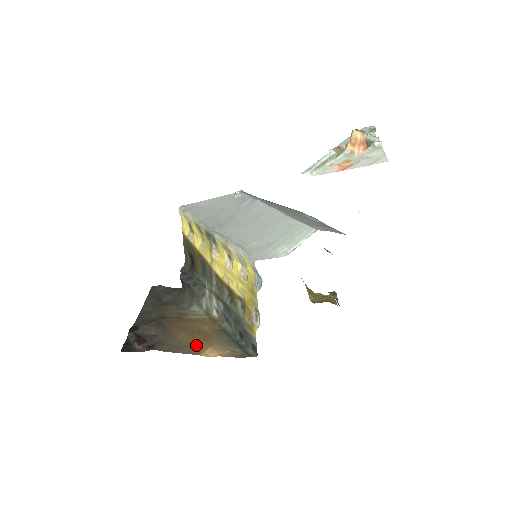
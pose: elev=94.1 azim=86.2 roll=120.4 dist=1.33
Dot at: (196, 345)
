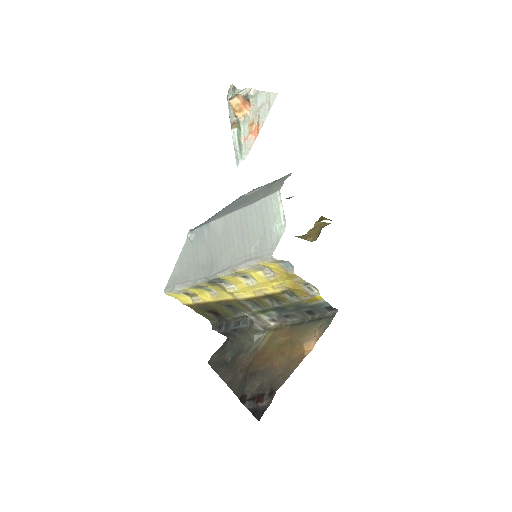
Dot at: (294, 355)
